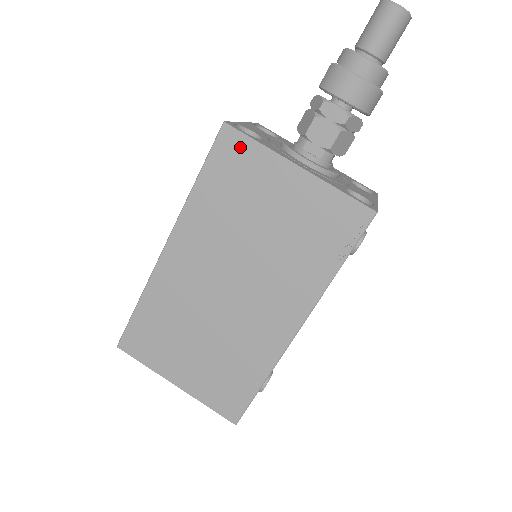
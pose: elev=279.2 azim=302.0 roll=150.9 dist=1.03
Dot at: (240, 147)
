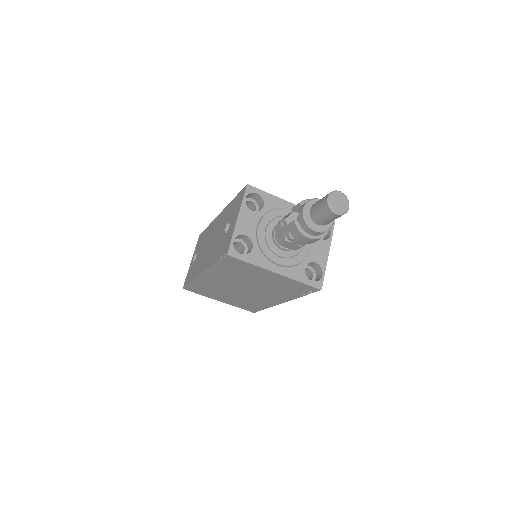
Dot at: (239, 262)
